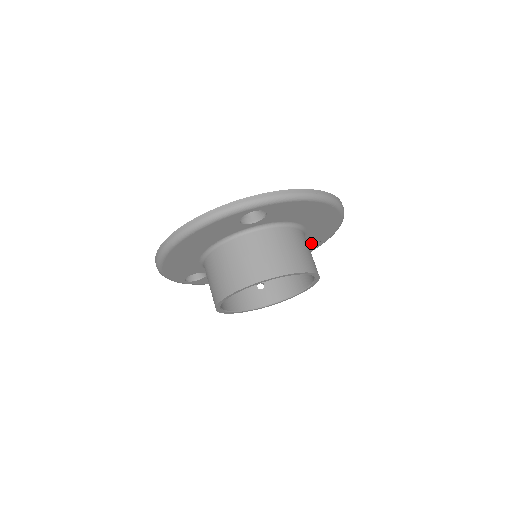
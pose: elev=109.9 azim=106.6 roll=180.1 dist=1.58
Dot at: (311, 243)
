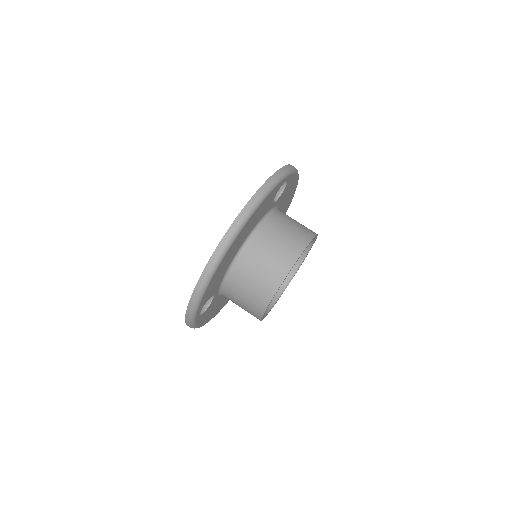
Dot at: occluded
